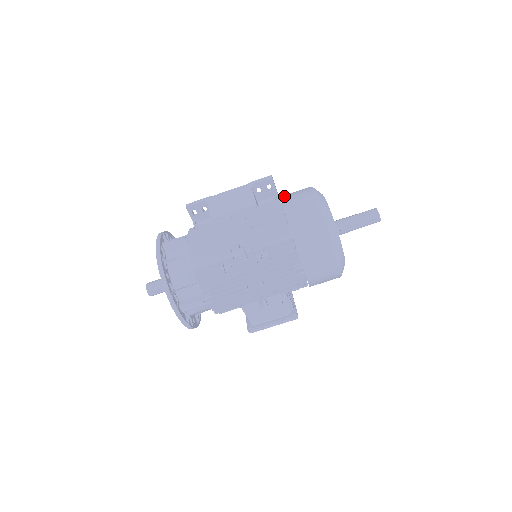
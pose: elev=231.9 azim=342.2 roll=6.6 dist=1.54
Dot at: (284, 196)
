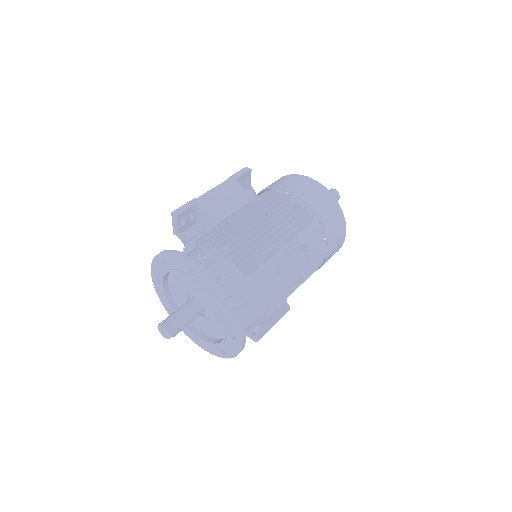
Dot at: (281, 186)
